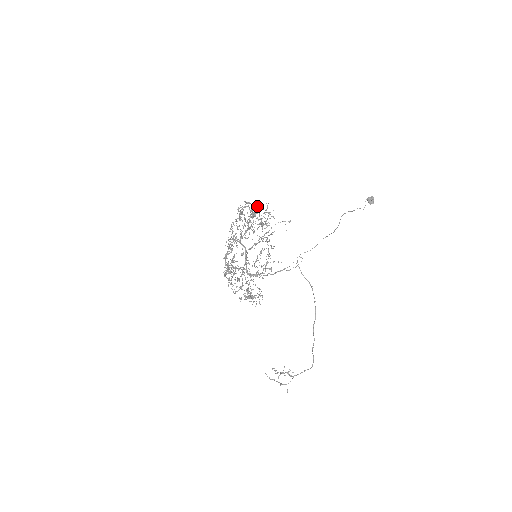
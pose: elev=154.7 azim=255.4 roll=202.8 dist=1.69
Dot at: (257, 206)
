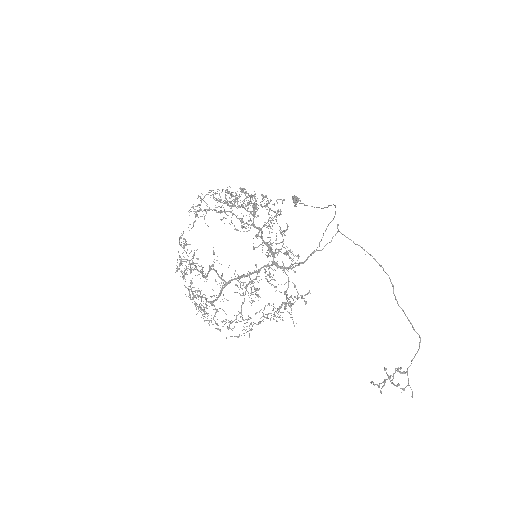
Dot at: occluded
